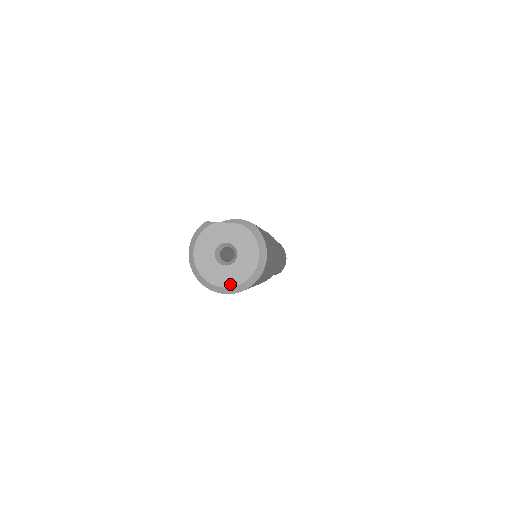
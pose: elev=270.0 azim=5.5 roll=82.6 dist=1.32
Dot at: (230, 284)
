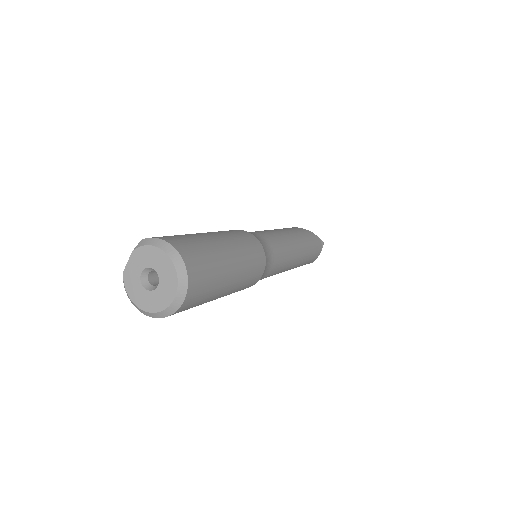
Dot at: (174, 290)
